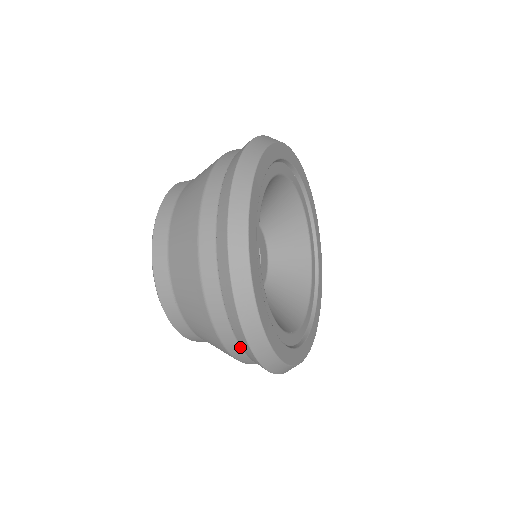
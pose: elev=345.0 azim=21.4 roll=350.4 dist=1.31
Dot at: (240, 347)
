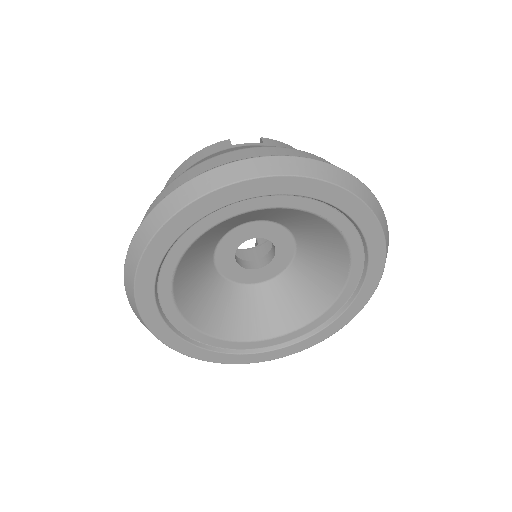
Dot at: occluded
